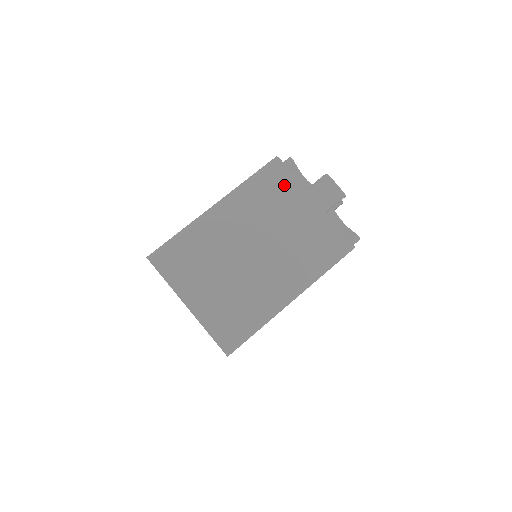
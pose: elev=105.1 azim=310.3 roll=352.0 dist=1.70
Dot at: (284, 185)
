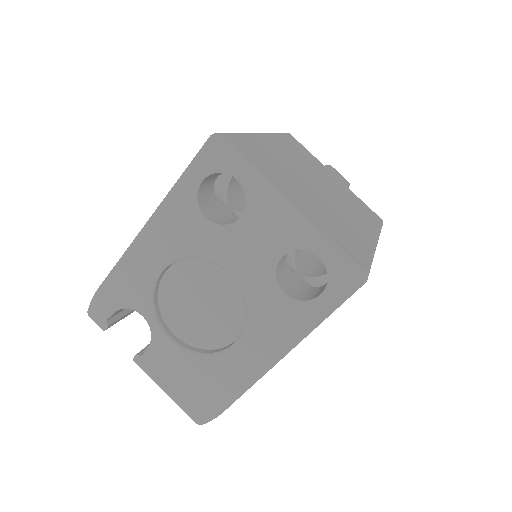
Dot at: (306, 152)
